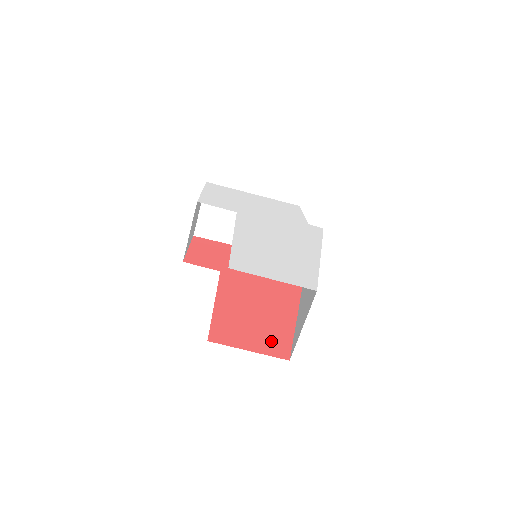
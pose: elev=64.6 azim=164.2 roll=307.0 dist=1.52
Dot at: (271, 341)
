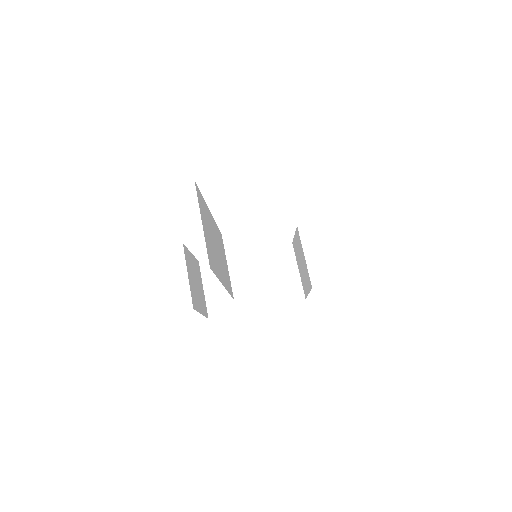
Dot at: occluded
